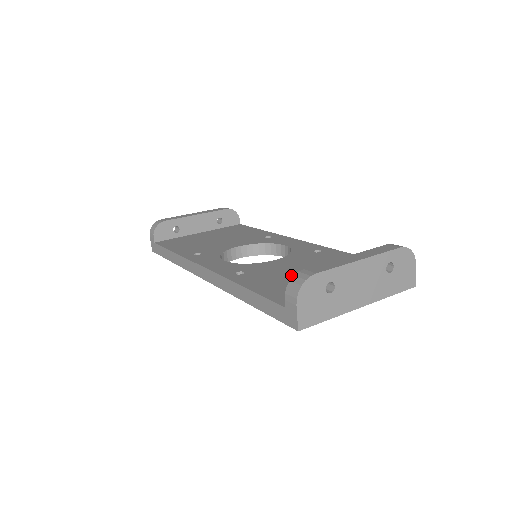
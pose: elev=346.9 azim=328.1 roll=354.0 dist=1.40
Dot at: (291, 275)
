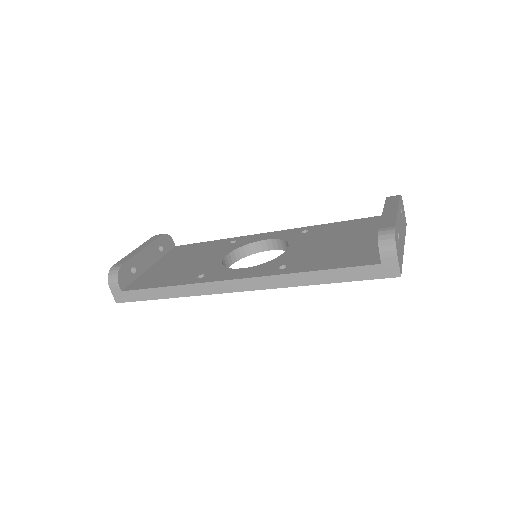
Dot at: (329, 250)
